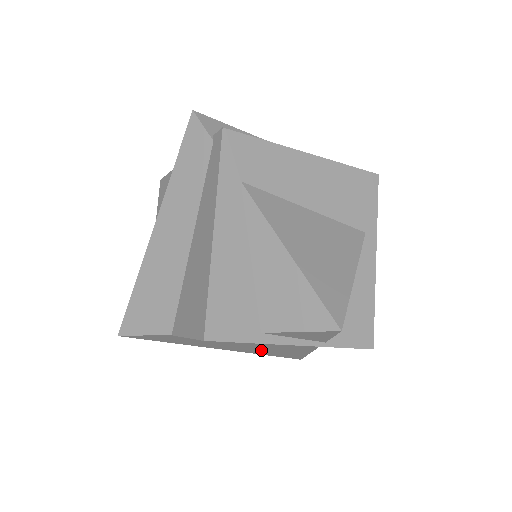
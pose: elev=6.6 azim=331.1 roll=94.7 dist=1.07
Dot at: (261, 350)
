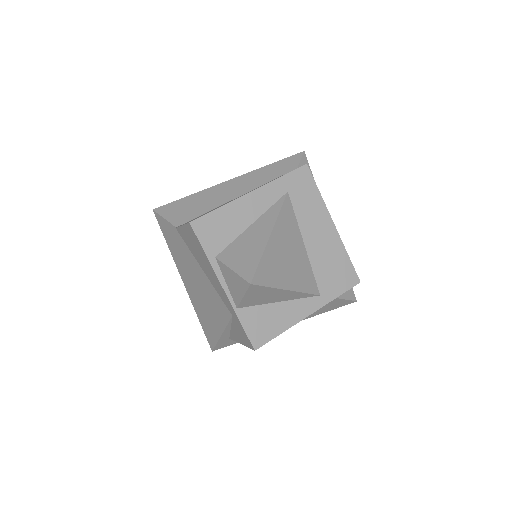
Dot at: (201, 304)
